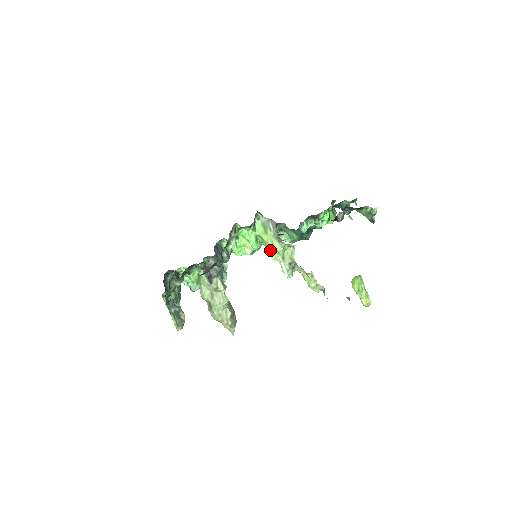
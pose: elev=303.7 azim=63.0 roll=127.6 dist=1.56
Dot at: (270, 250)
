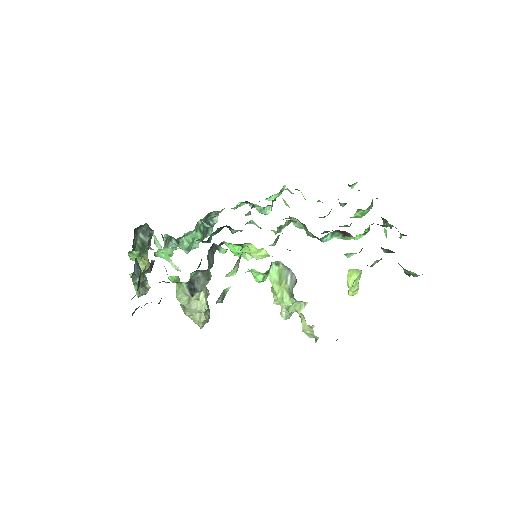
Dot at: occluded
